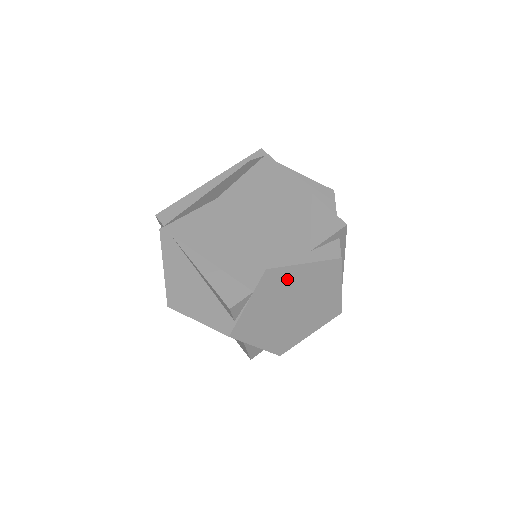
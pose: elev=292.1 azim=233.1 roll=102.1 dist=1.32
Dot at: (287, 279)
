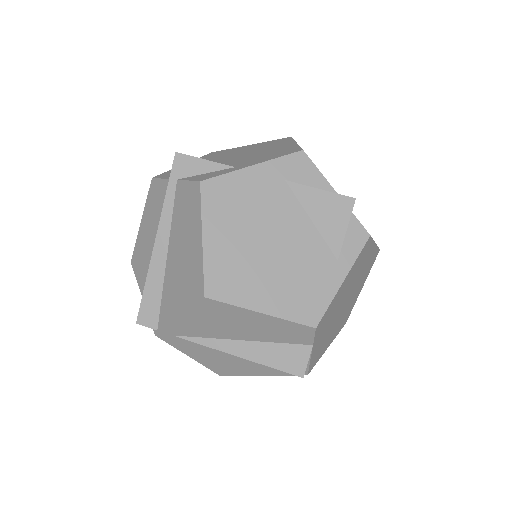
Dot at: (334, 305)
